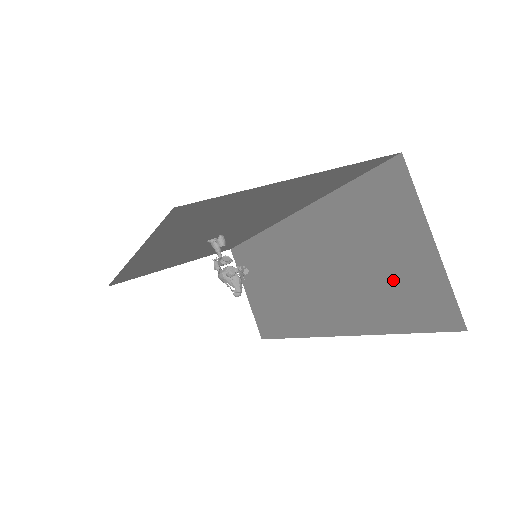
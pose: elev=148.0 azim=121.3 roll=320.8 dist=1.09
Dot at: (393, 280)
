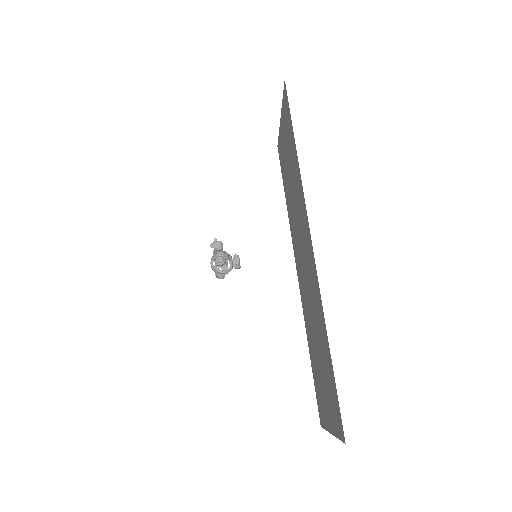
Dot at: (319, 377)
